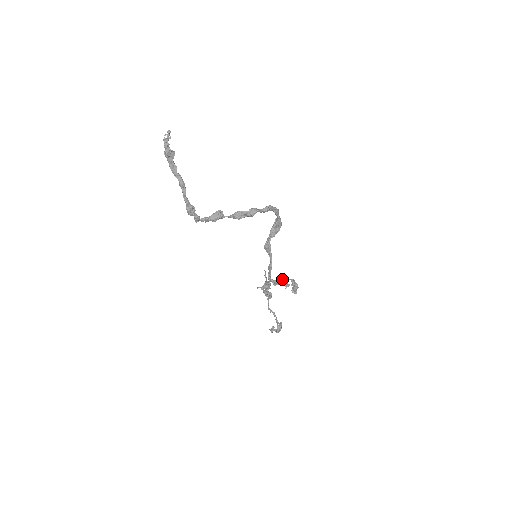
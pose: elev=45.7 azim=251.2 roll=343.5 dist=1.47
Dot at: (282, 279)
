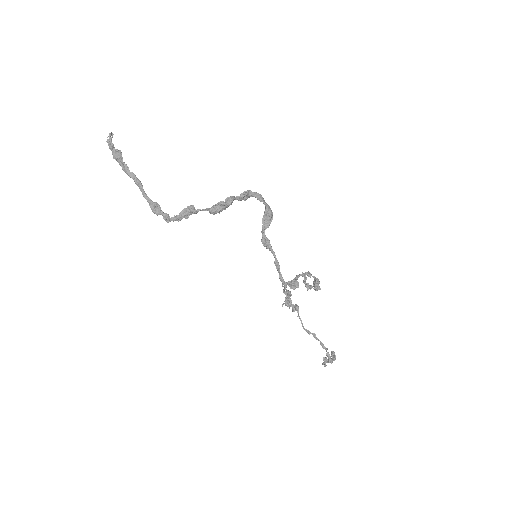
Dot at: (296, 276)
